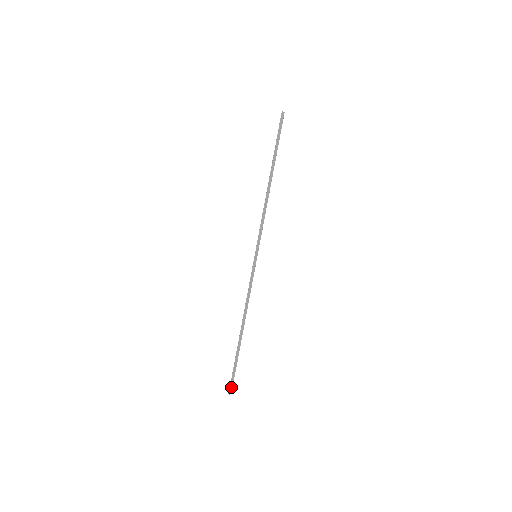
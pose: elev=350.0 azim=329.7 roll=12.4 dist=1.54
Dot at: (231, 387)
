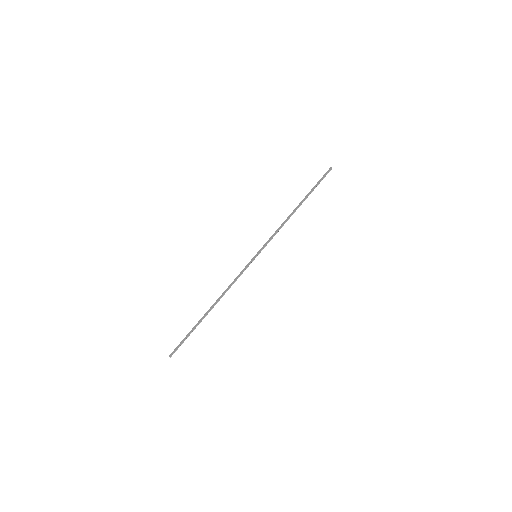
Dot at: (174, 351)
